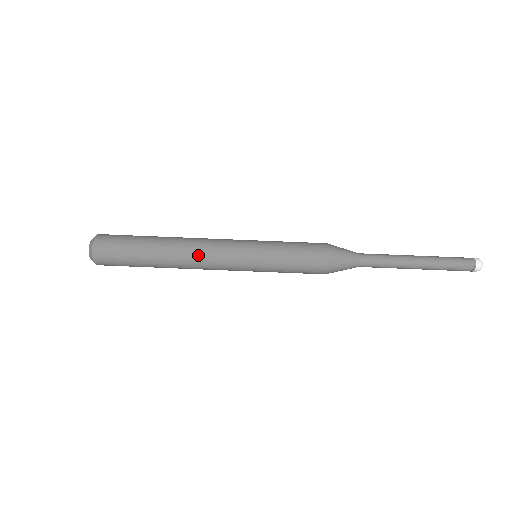
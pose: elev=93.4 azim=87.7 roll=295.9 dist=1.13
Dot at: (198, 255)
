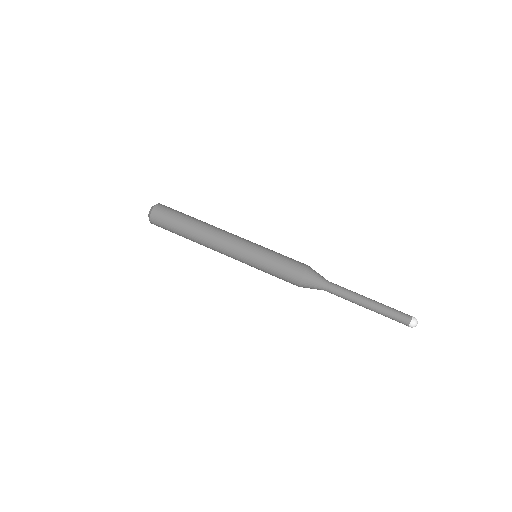
Dot at: (221, 231)
